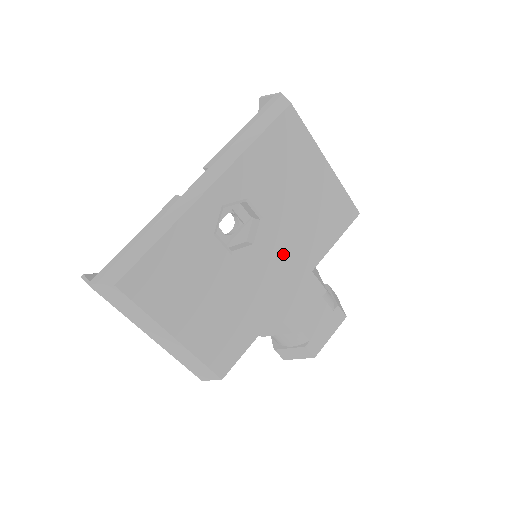
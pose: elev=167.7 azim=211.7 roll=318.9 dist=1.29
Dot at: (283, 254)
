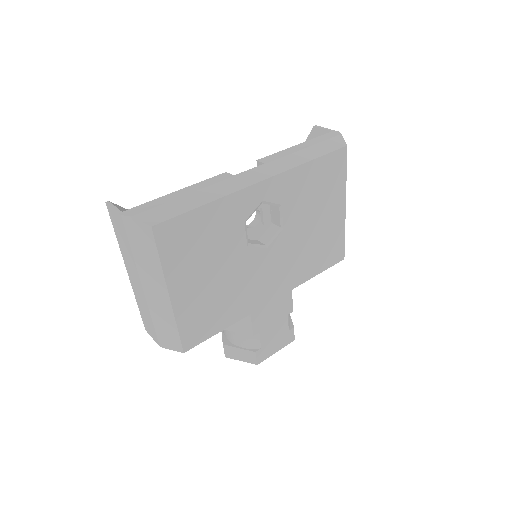
Dot at: (281, 265)
